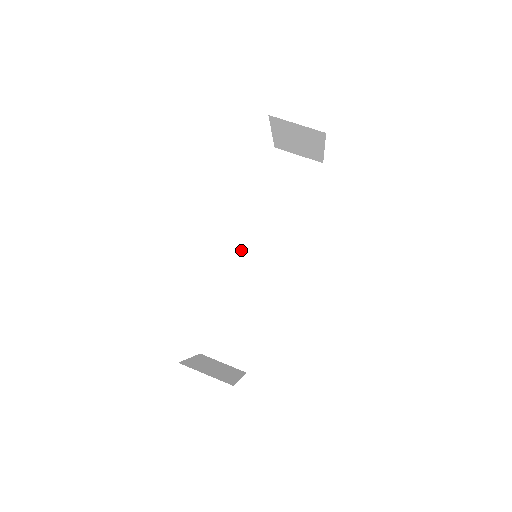
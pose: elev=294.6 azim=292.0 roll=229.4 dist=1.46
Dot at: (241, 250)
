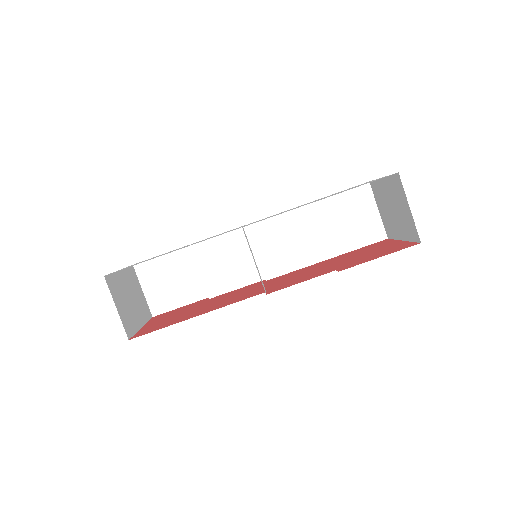
Dot at: (251, 230)
